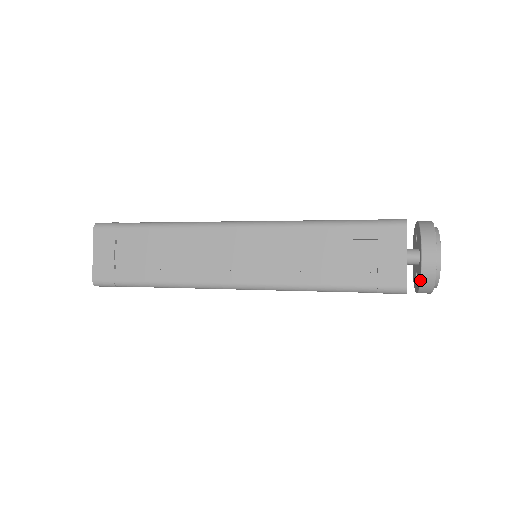
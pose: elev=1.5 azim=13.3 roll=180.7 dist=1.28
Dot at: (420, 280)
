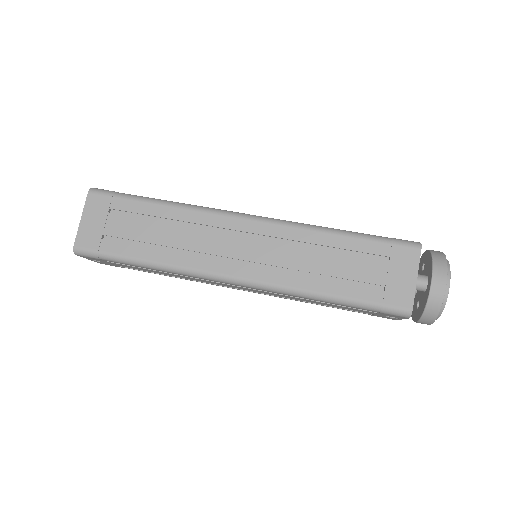
Dot at: (425, 306)
